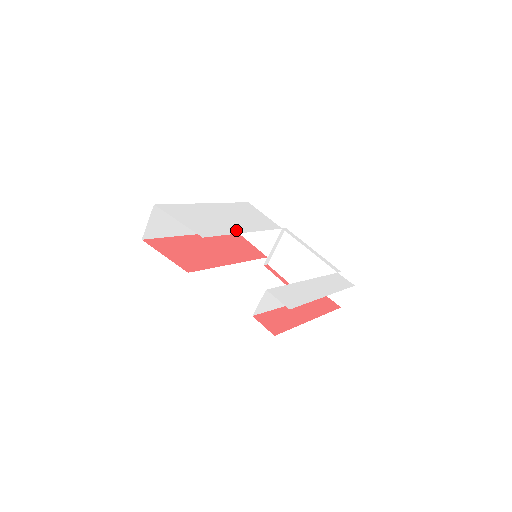
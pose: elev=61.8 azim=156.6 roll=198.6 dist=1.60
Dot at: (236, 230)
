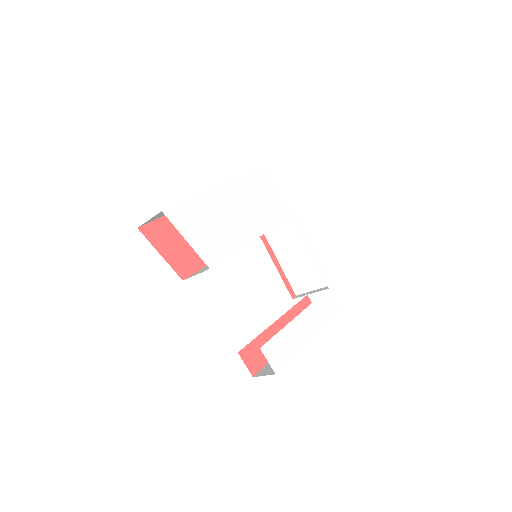
Dot at: (245, 239)
